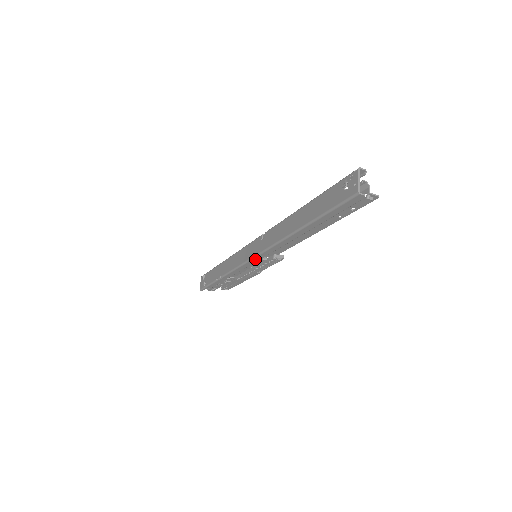
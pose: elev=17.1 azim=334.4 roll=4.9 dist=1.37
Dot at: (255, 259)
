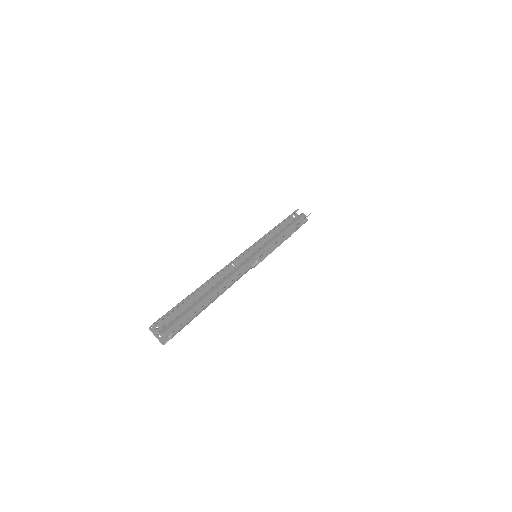
Dot at: occluded
